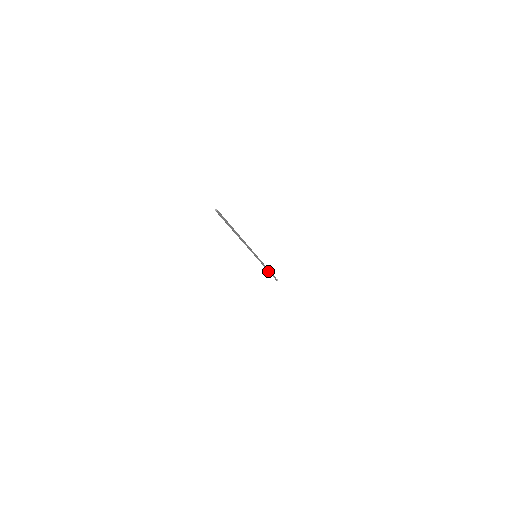
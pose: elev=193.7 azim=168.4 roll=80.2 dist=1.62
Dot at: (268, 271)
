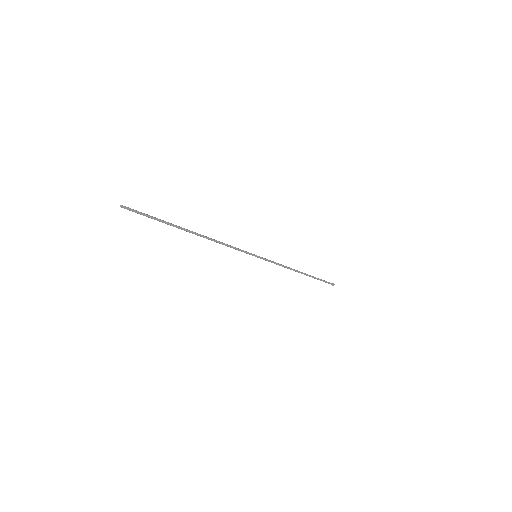
Dot at: (302, 273)
